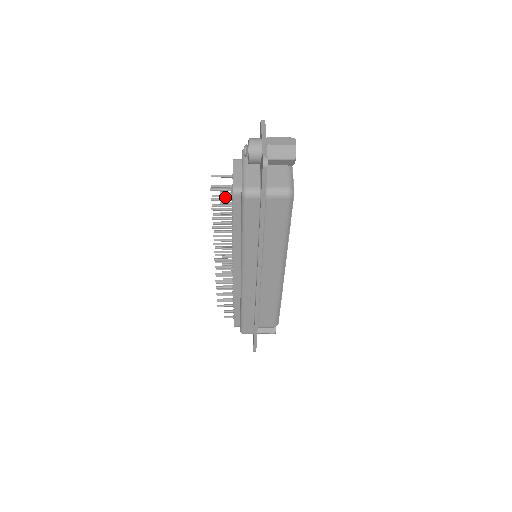
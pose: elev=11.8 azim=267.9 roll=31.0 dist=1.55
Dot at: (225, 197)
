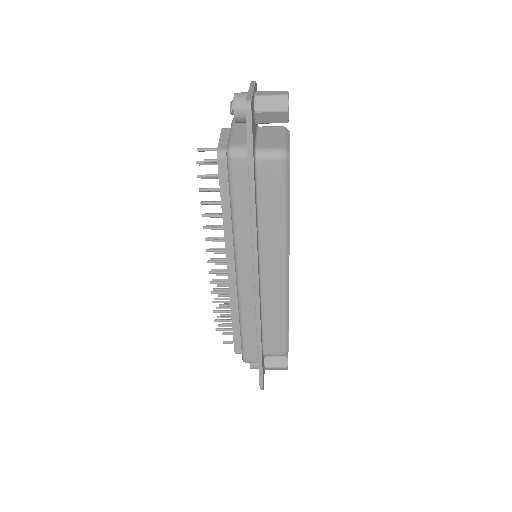
Dot at: (216, 178)
